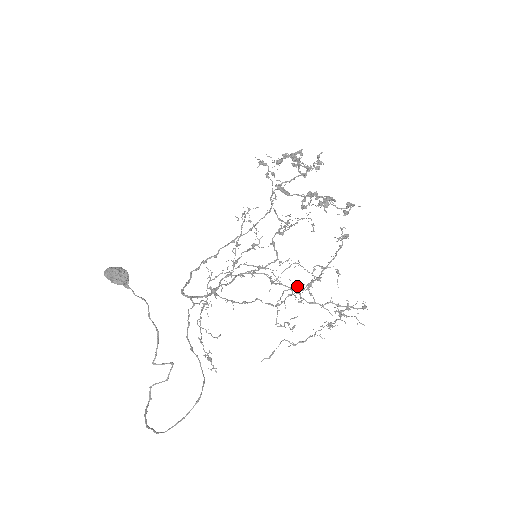
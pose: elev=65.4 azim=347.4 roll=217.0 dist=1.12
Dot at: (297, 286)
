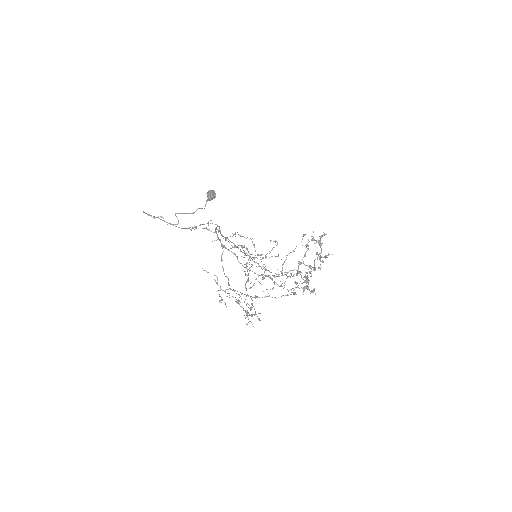
Dot at: occluded
